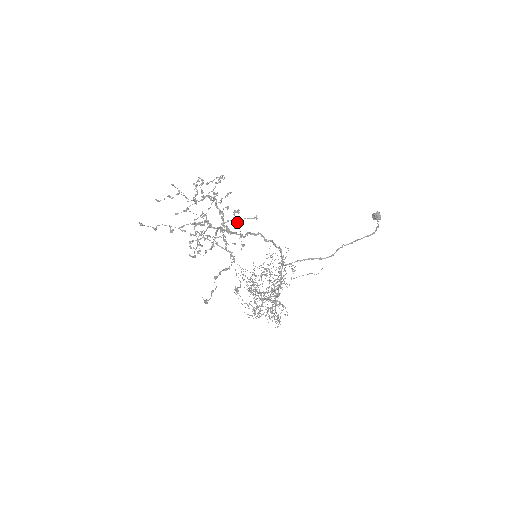
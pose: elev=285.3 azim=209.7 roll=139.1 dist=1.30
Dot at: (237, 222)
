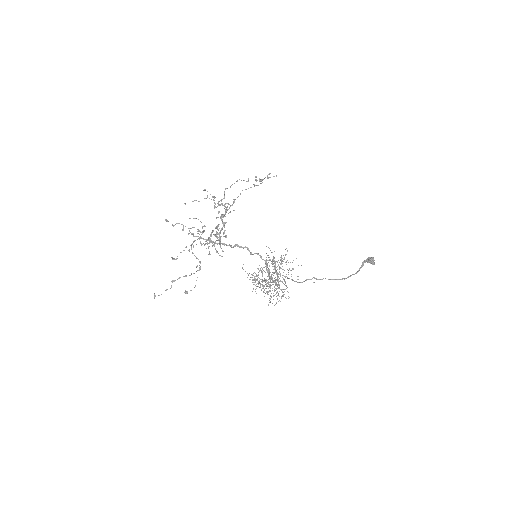
Dot at: (212, 243)
